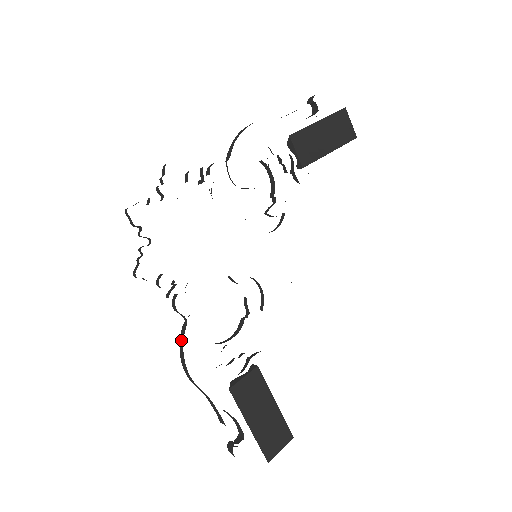
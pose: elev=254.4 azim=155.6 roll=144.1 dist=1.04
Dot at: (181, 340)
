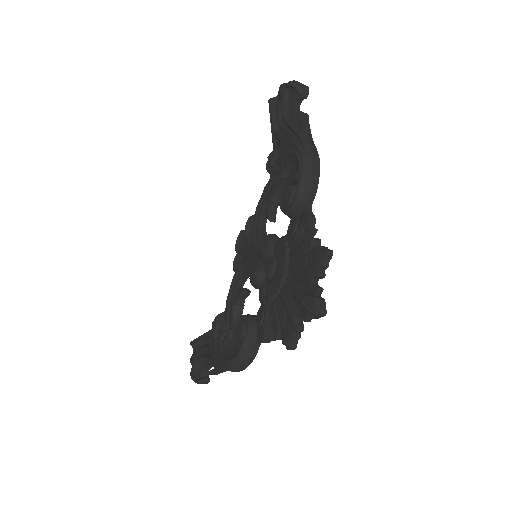
Dot at: (252, 356)
